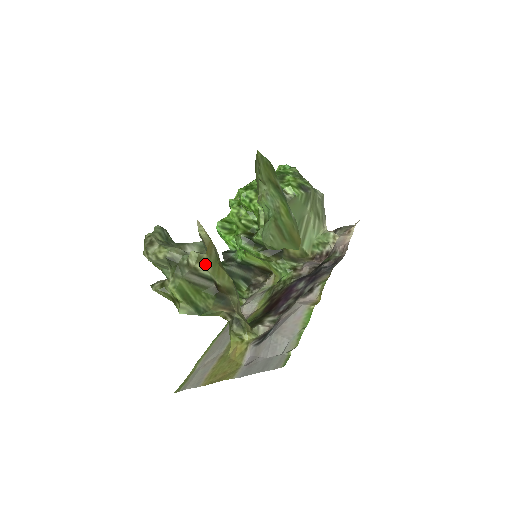
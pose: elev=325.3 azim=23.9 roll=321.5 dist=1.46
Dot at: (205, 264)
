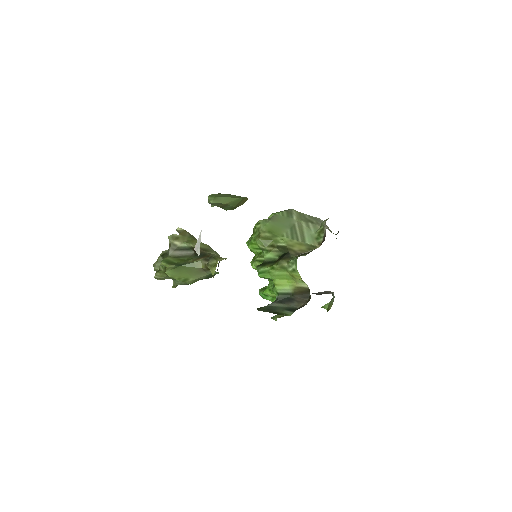
Dot at: (180, 240)
